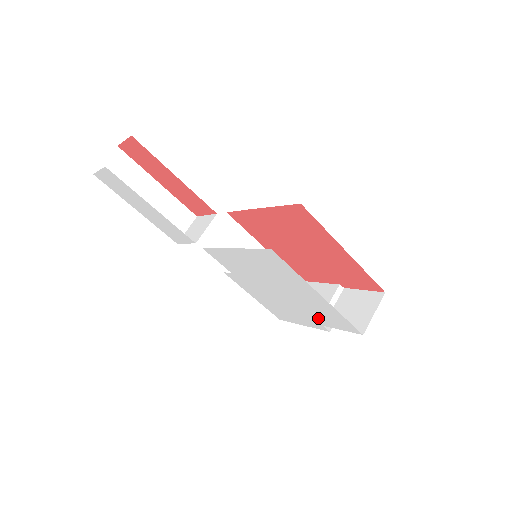
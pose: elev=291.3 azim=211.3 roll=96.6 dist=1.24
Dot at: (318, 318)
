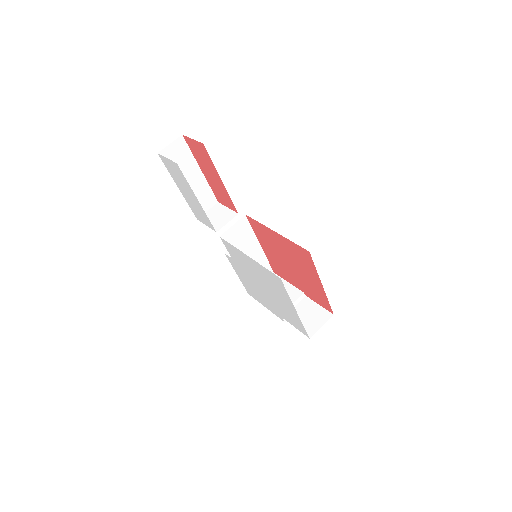
Dot at: (283, 314)
